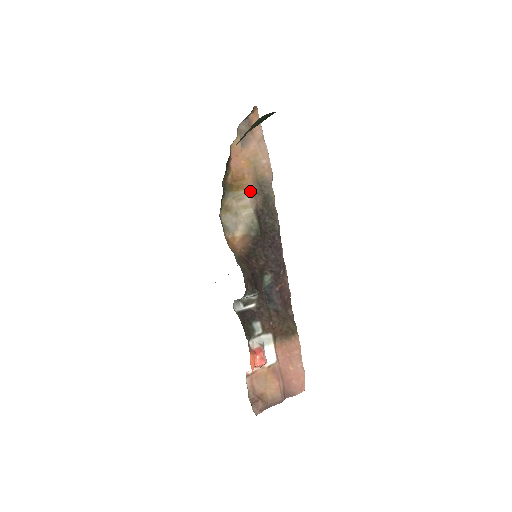
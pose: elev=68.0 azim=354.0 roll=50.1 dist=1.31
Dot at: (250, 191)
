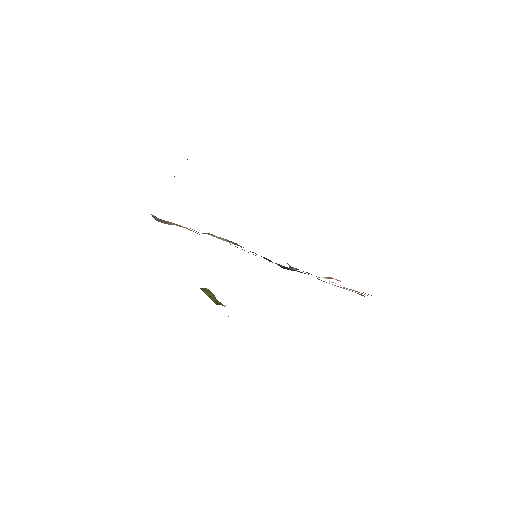
Dot at: occluded
